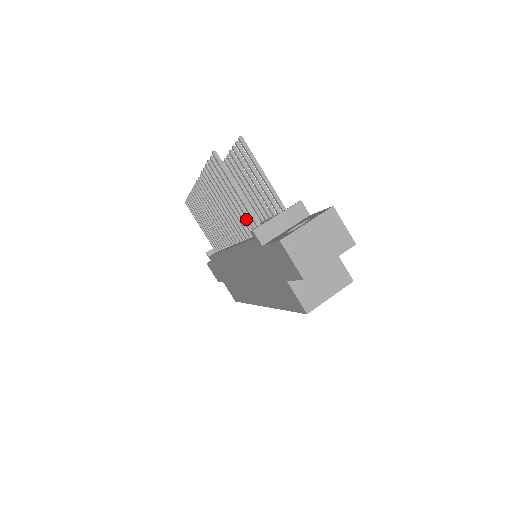
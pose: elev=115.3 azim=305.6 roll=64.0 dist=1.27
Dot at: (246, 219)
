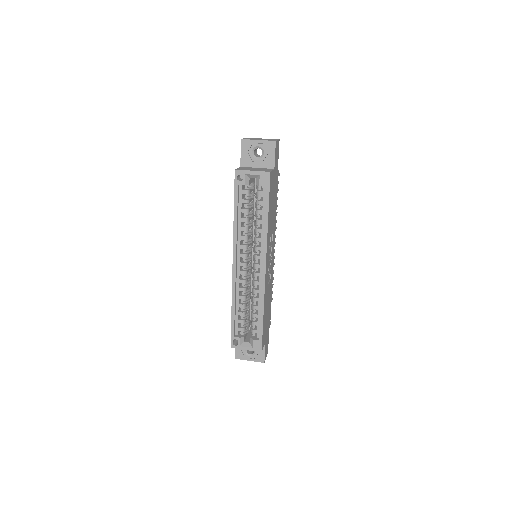
Dot at: occluded
